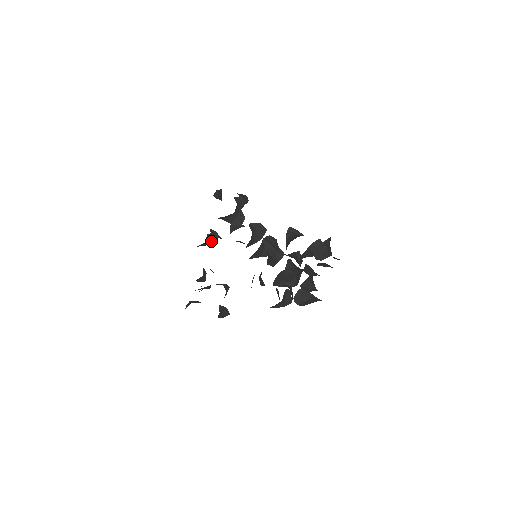
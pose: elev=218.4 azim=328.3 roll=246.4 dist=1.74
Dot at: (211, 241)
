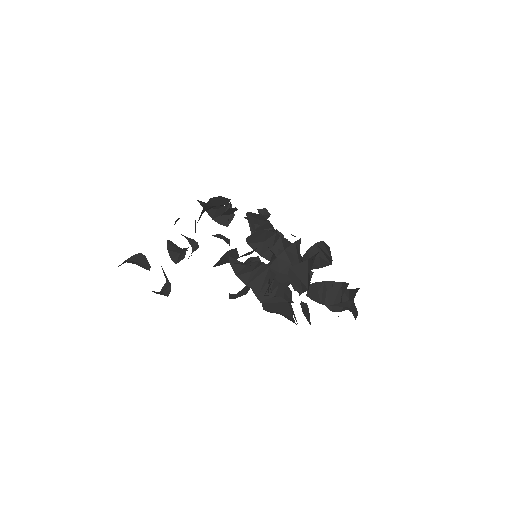
Dot at: (221, 219)
